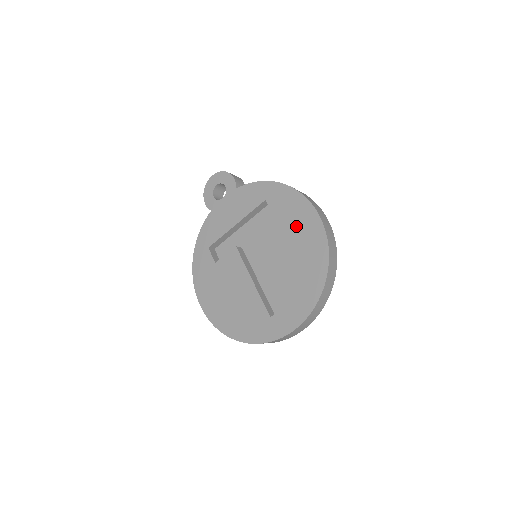
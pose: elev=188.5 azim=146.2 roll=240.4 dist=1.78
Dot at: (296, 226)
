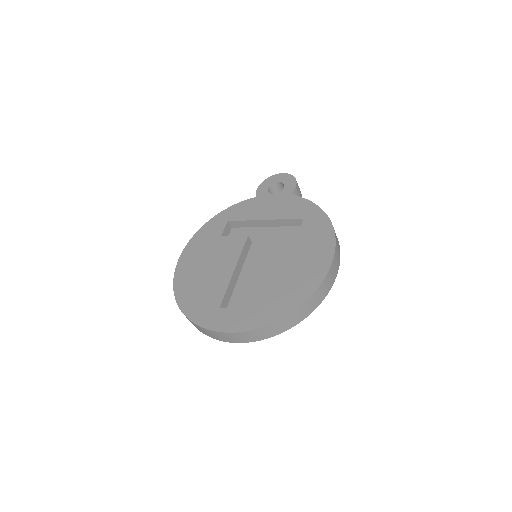
Dot at: (307, 255)
